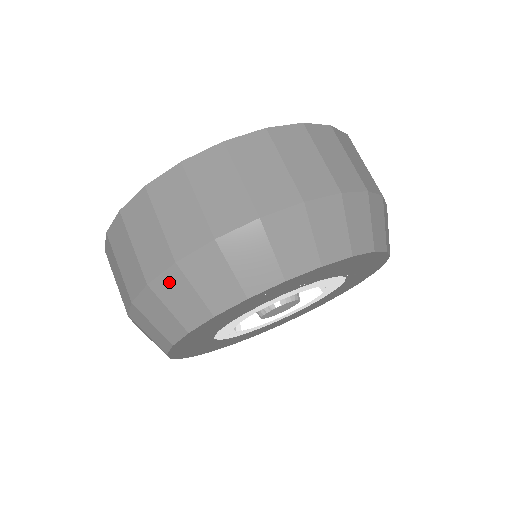
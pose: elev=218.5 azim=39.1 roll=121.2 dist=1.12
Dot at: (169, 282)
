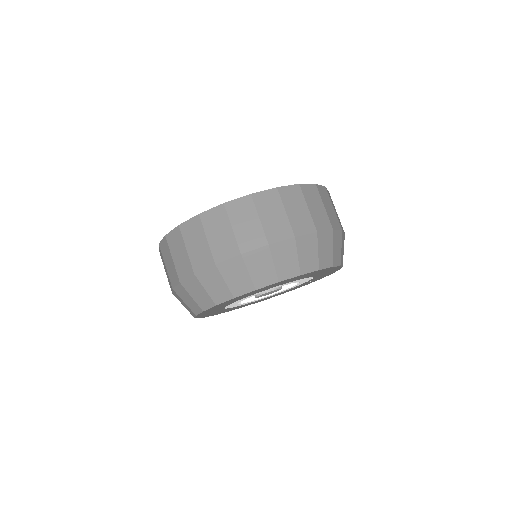
Dot at: (258, 255)
